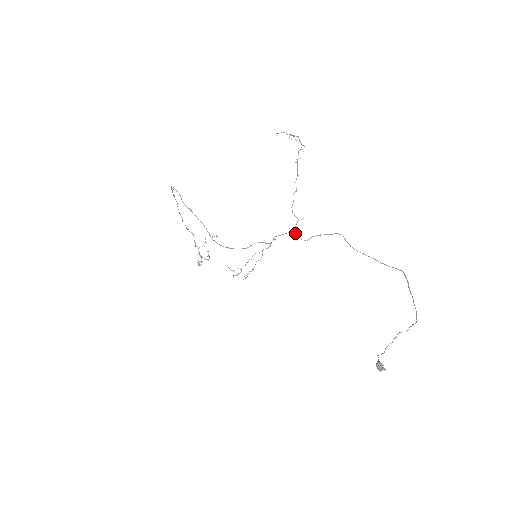
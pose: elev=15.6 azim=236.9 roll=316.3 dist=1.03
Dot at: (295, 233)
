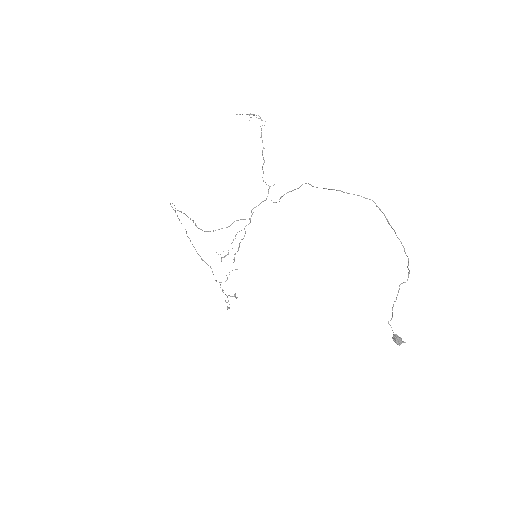
Dot at: occluded
